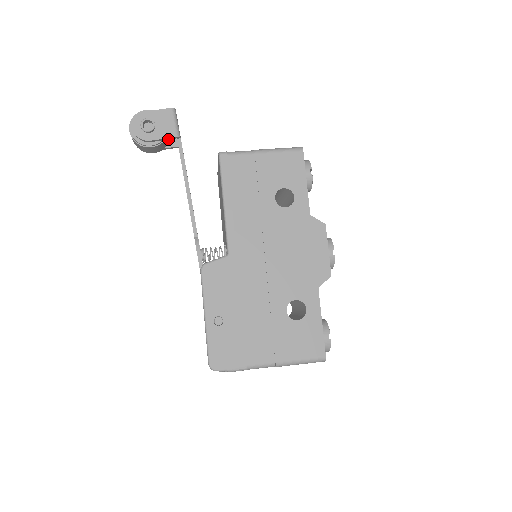
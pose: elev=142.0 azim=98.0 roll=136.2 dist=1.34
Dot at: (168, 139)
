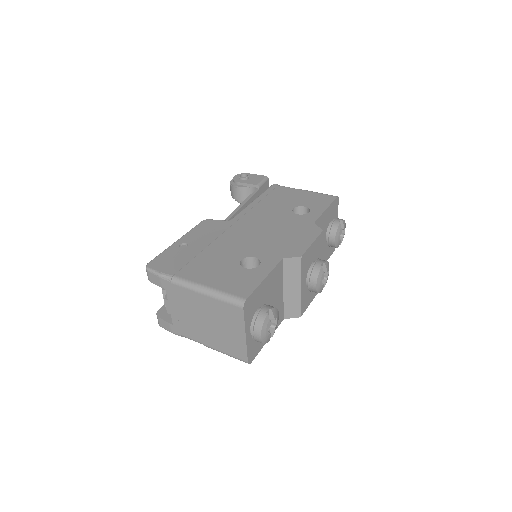
Dot at: (251, 186)
